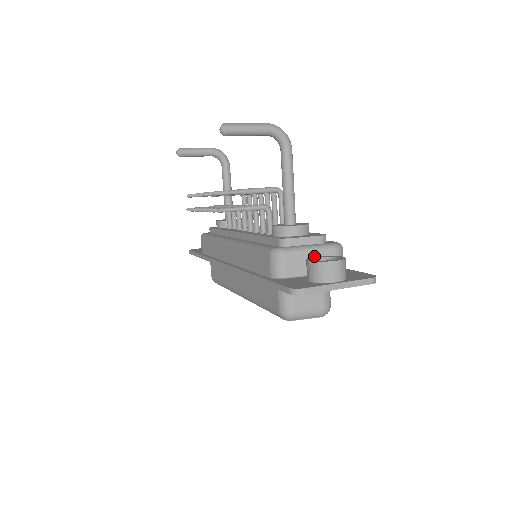
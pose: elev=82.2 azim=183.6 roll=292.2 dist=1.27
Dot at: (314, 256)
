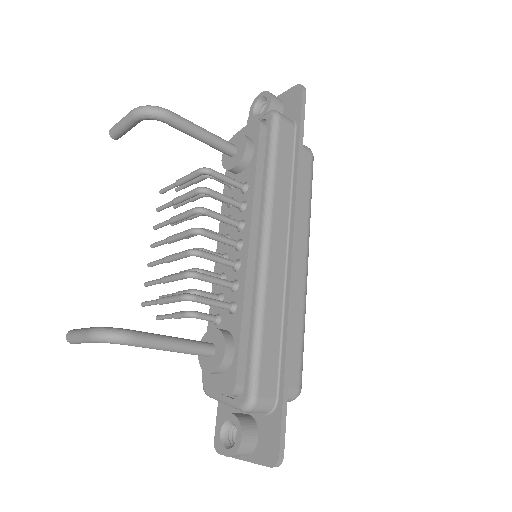
Dot at: occluded
